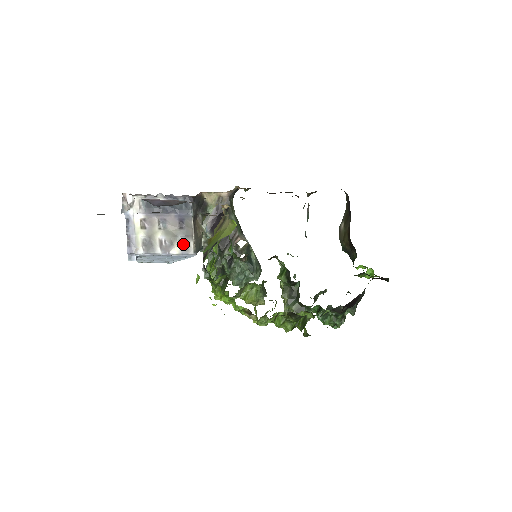
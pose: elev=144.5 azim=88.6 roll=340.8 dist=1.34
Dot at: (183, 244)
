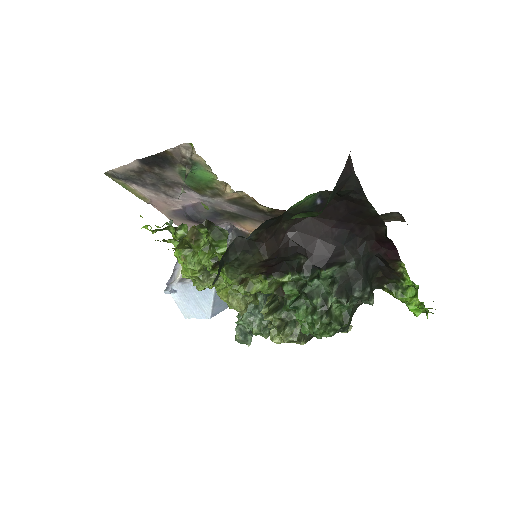
Dot at: occluded
